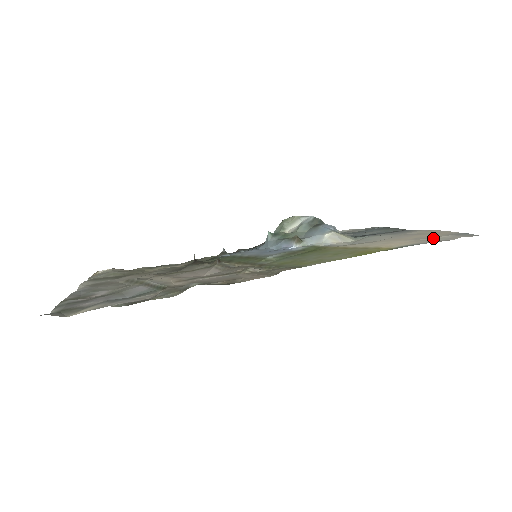
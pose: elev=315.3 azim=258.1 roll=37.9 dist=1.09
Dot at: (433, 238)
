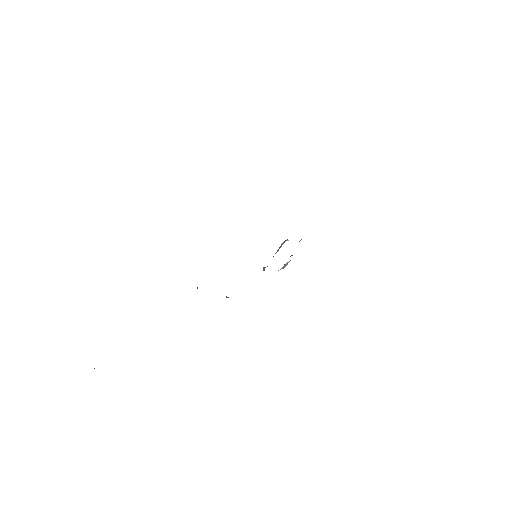
Dot at: occluded
